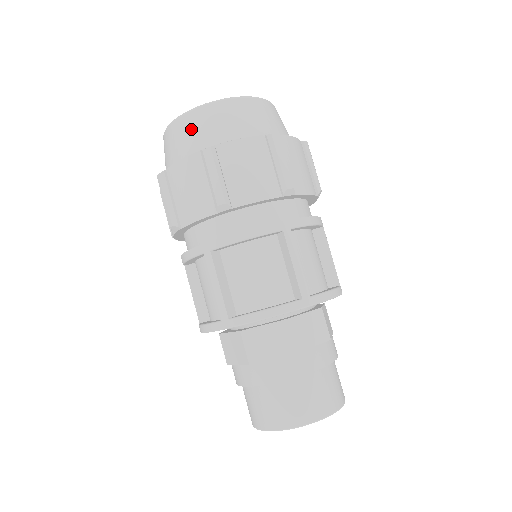
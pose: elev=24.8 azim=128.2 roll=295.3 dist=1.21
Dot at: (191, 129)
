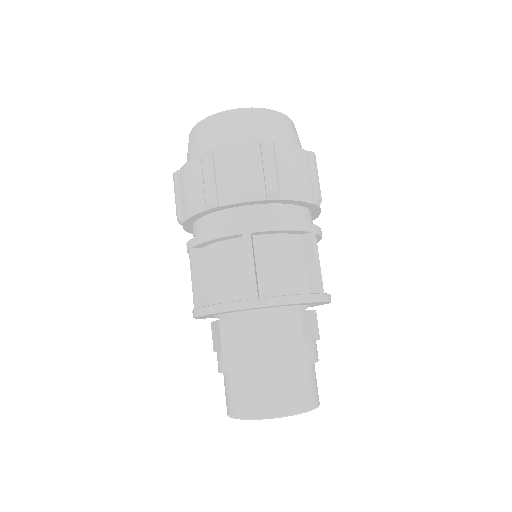
Dot at: (246, 123)
